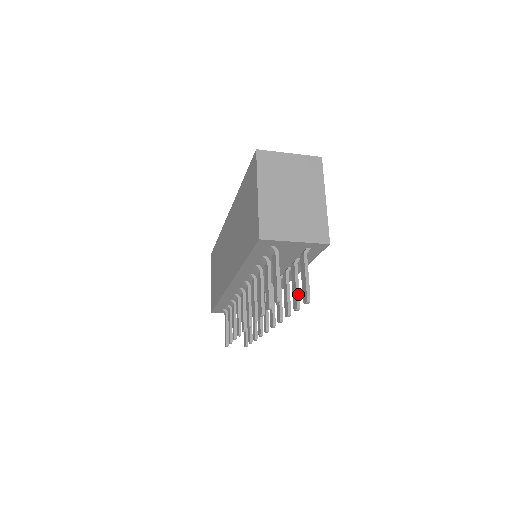
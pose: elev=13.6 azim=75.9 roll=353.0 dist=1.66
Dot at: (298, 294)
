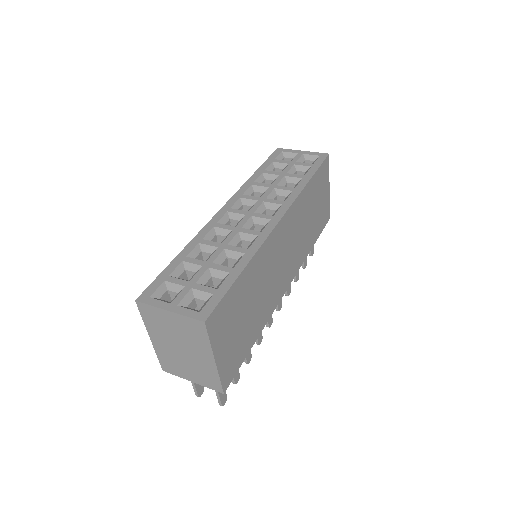
Dot at: occluded
